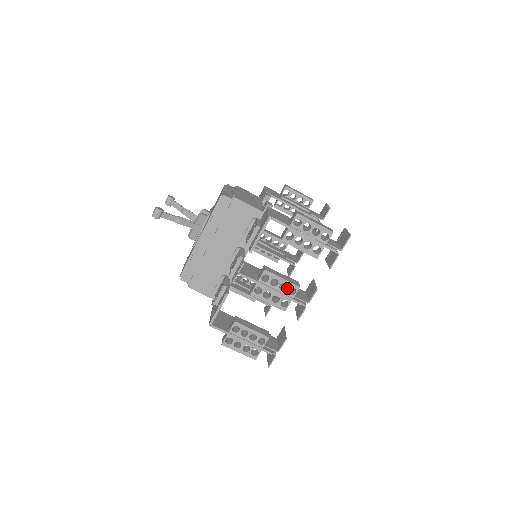
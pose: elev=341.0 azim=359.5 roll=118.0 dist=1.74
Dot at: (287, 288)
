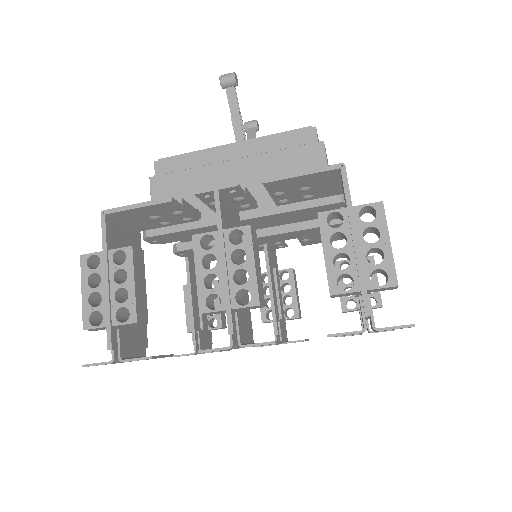
Dot at: (243, 285)
